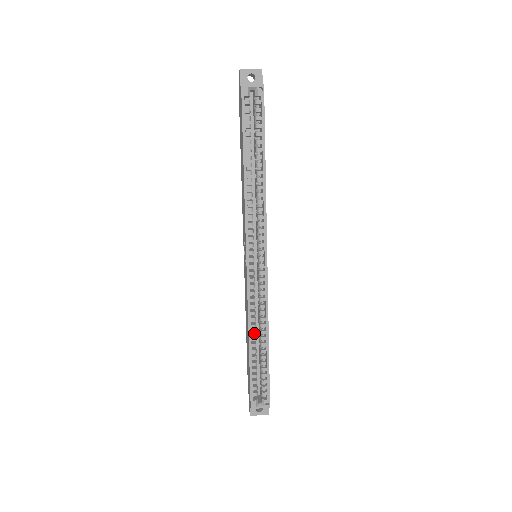
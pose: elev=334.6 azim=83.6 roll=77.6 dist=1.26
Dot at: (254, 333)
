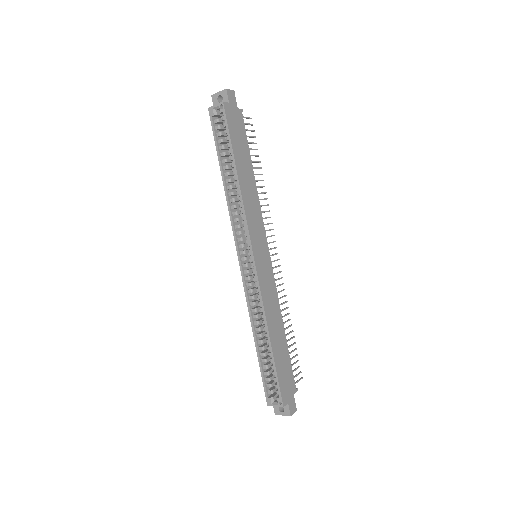
Dot at: (258, 329)
